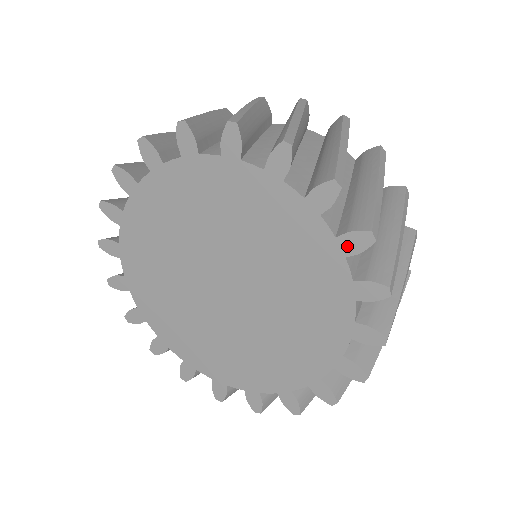
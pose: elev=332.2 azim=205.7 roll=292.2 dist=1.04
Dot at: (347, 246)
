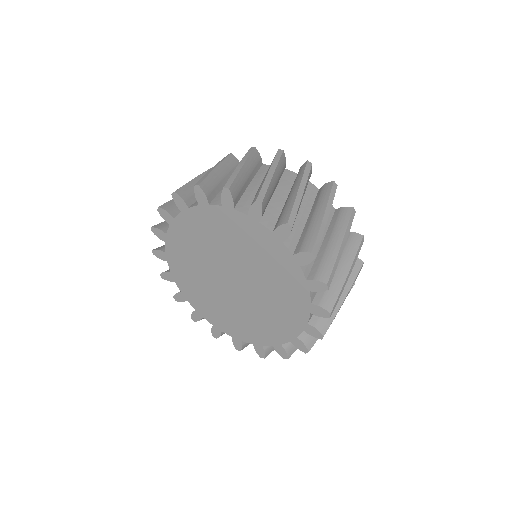
Dot at: (309, 329)
